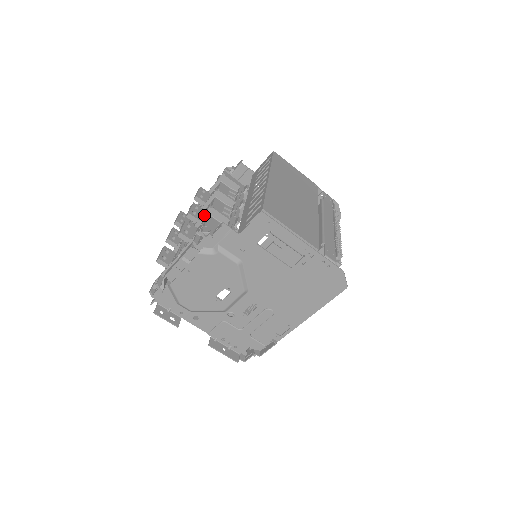
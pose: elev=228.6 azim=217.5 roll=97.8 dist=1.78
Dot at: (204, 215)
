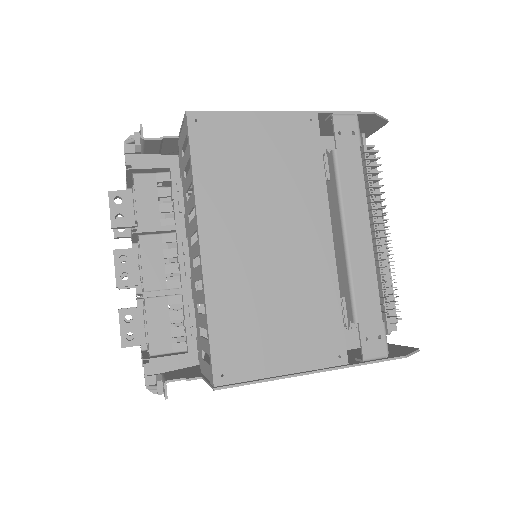
Dot at: (138, 298)
